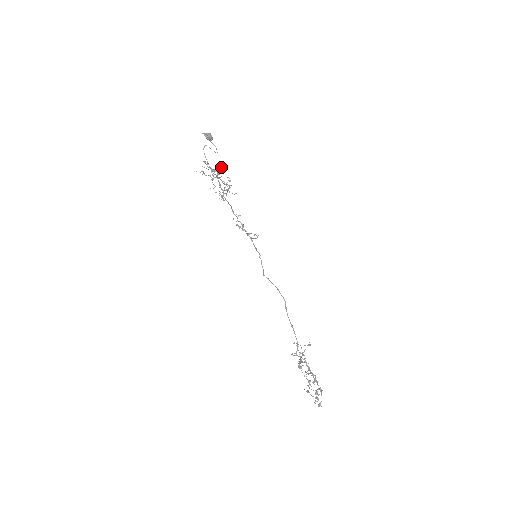
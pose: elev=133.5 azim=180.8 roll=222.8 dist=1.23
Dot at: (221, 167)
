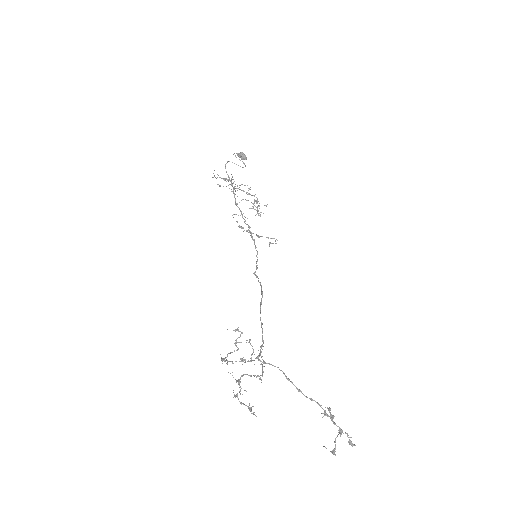
Dot at: (231, 174)
